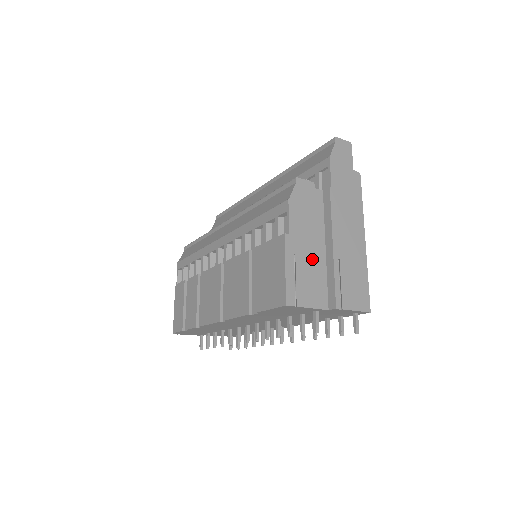
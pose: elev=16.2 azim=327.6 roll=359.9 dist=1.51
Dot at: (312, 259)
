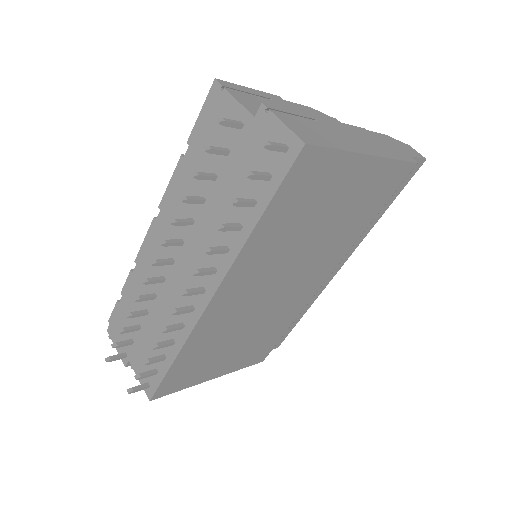
Dot at: occluded
